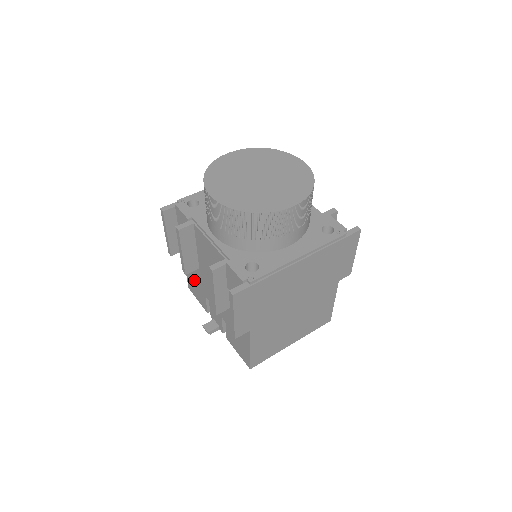
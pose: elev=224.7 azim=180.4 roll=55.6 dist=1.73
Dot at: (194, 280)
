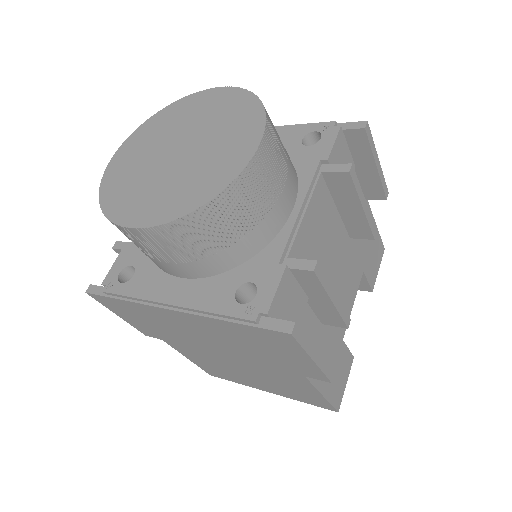
Dot at: occluded
